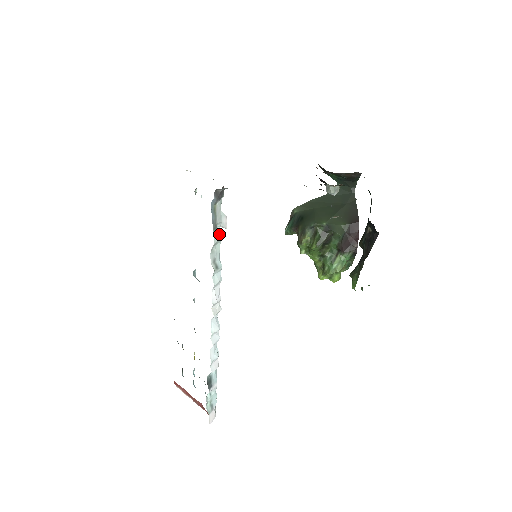
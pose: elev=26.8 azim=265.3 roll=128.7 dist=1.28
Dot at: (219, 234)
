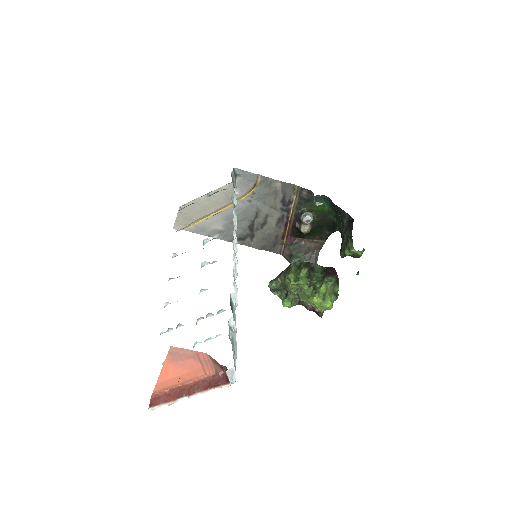
Dot at: (235, 197)
